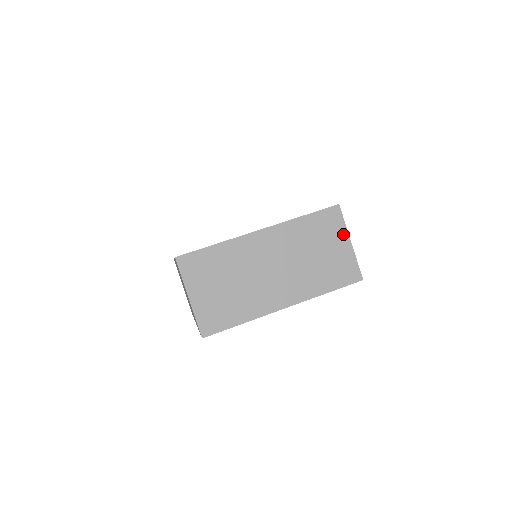
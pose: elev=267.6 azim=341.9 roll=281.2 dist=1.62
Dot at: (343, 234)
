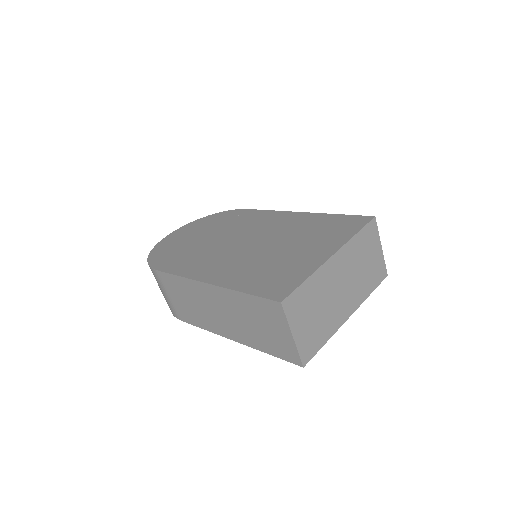
Dot at: (378, 242)
